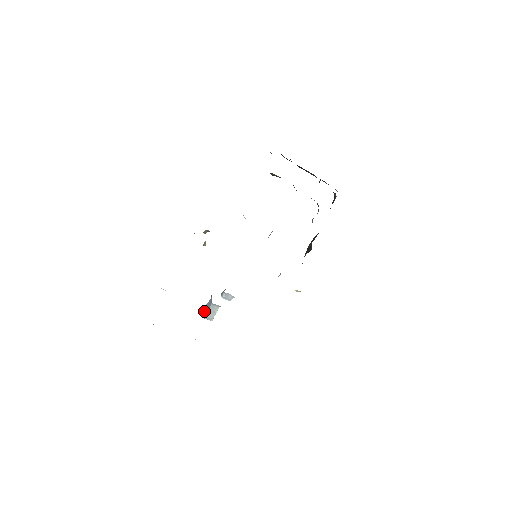
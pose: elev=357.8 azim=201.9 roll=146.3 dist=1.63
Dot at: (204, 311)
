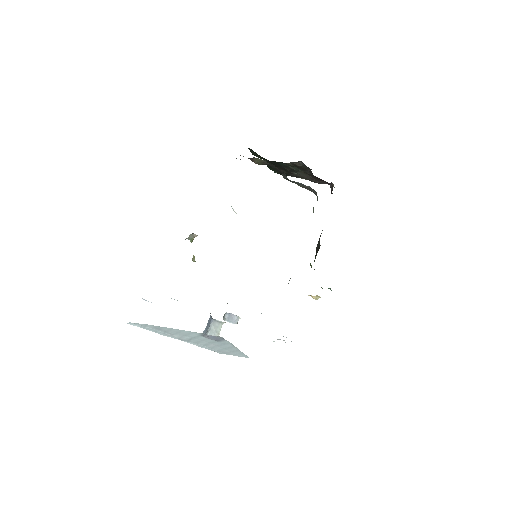
Dot at: occluded
